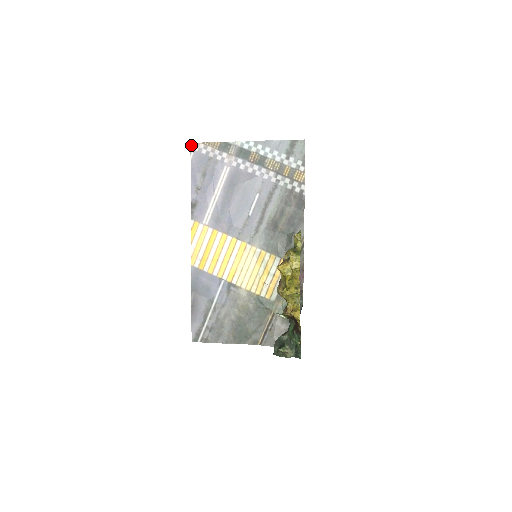
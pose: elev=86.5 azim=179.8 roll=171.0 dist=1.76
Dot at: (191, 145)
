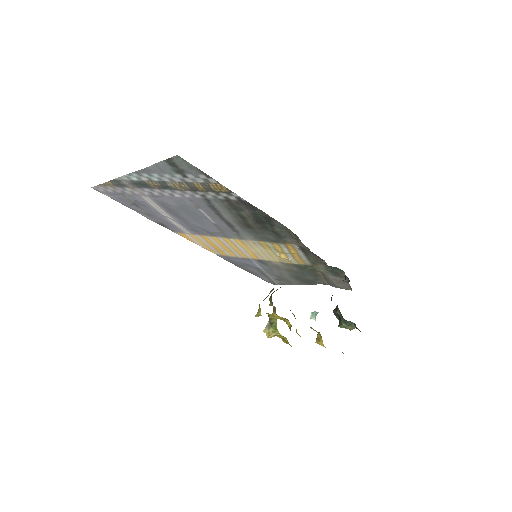
Dot at: occluded
